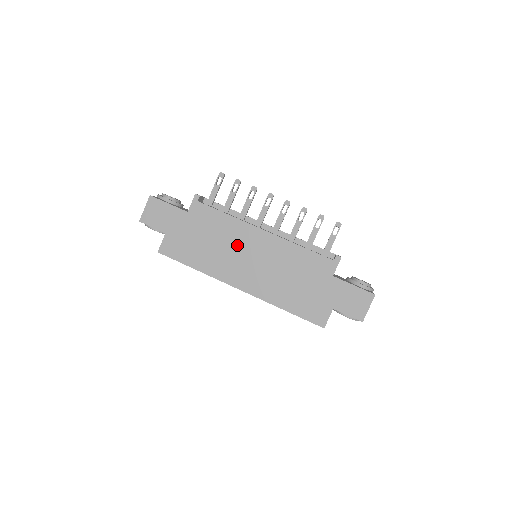
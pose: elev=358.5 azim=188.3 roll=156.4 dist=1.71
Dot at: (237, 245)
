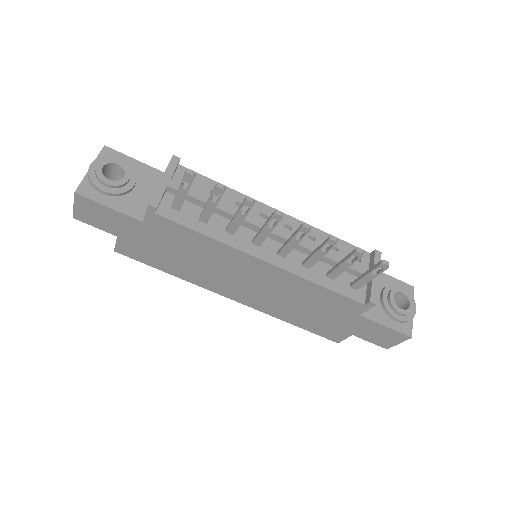
Dot at: (225, 267)
